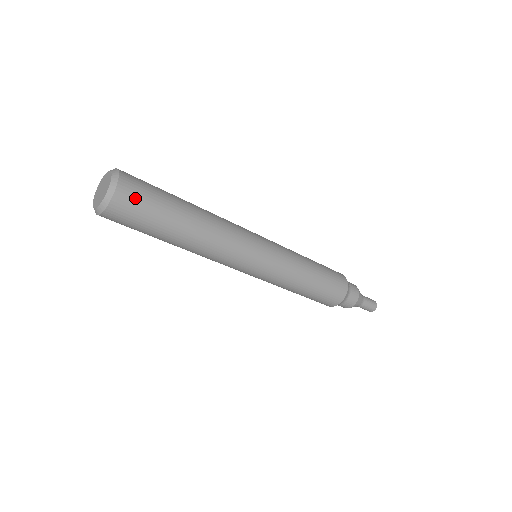
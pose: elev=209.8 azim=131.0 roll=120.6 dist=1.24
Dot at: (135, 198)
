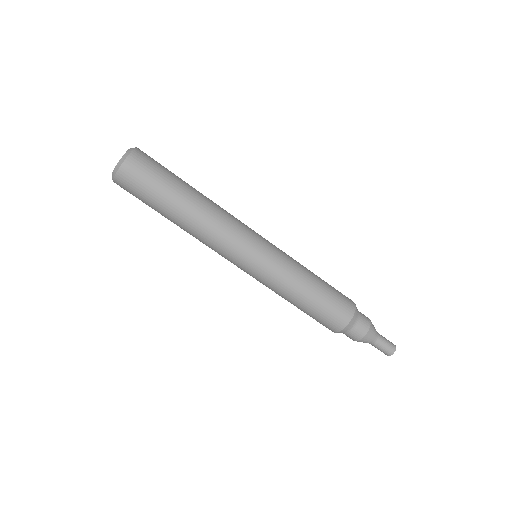
Dot at: (139, 172)
